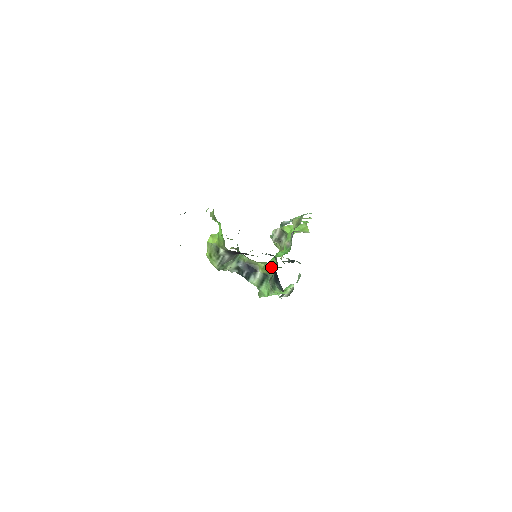
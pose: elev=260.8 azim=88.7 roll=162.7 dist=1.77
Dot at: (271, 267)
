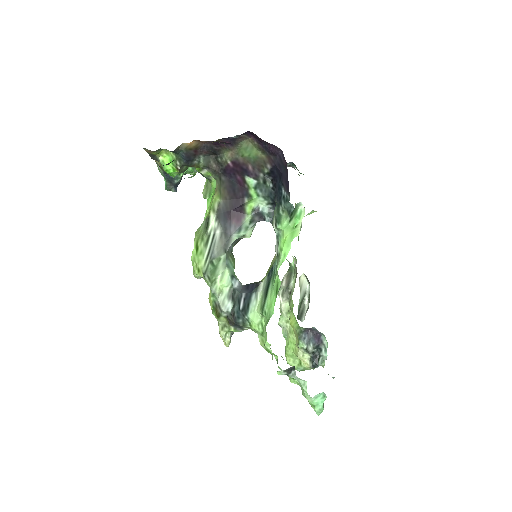
Dot at: occluded
